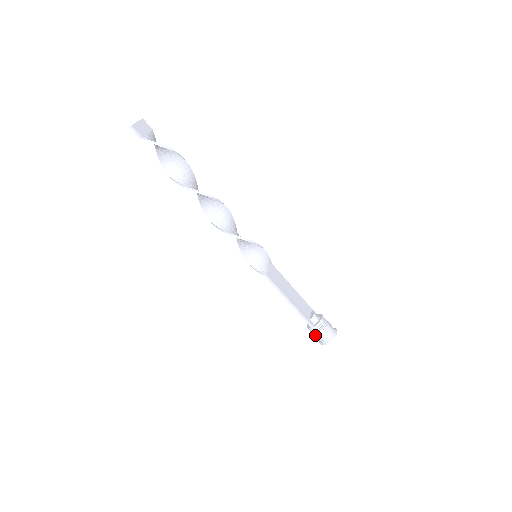
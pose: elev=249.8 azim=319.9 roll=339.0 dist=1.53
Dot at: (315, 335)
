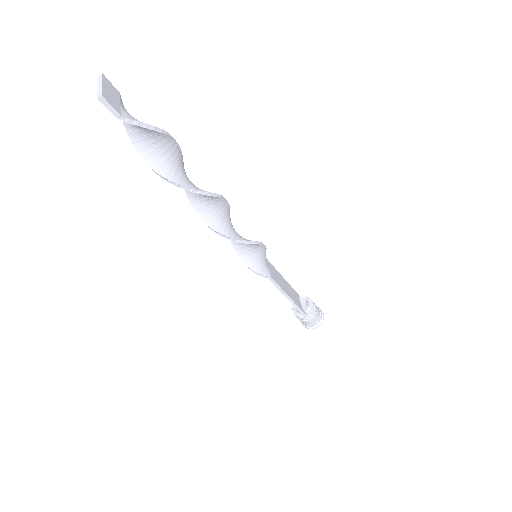
Dot at: (305, 322)
